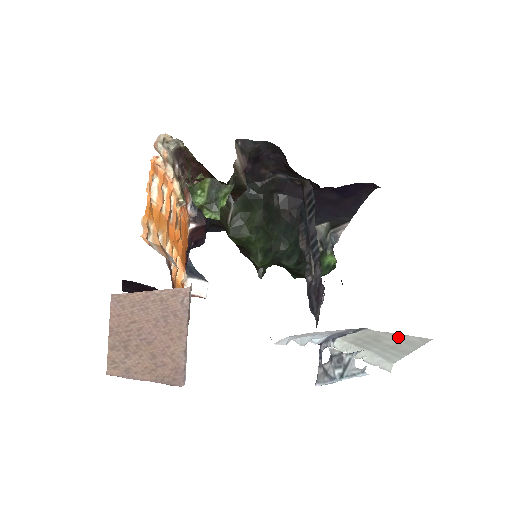
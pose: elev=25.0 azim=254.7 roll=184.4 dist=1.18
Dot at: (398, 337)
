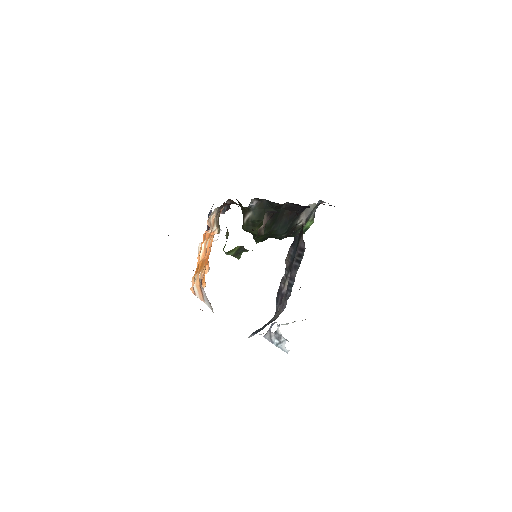
Dot at: occluded
